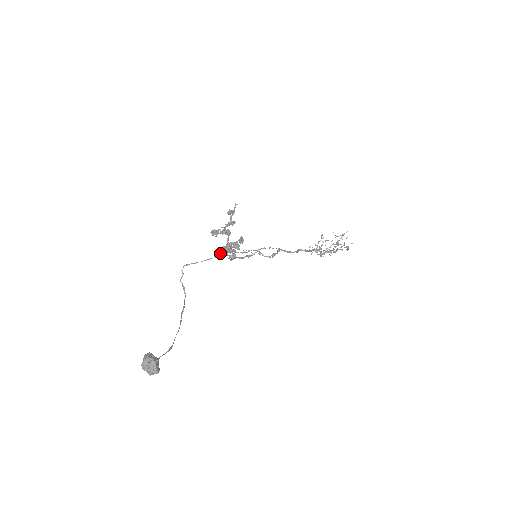
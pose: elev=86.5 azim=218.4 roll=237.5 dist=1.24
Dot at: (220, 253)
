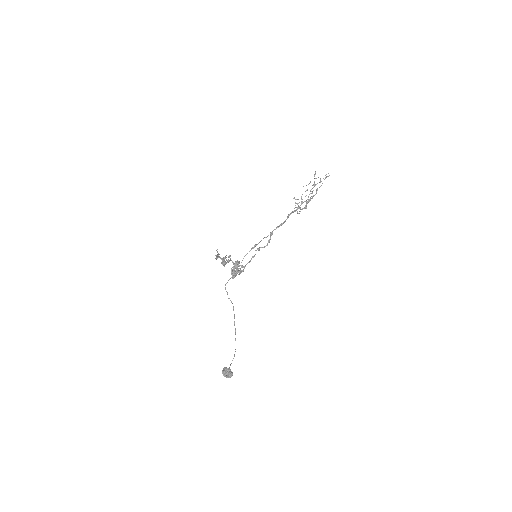
Dot at: occluded
